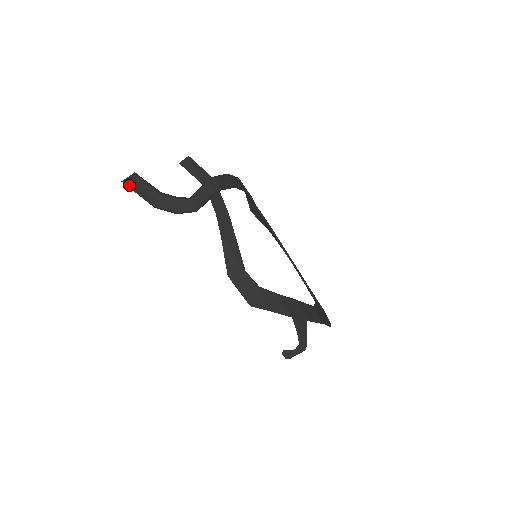
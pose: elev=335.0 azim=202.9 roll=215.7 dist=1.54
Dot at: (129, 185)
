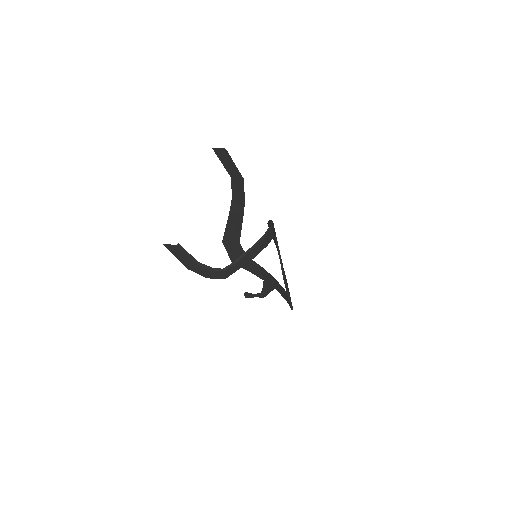
Dot at: (169, 249)
